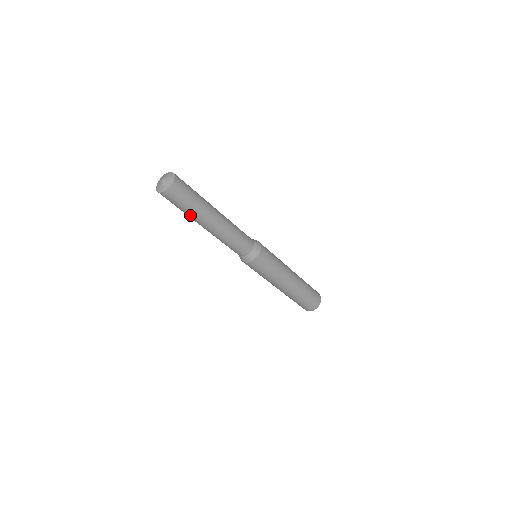
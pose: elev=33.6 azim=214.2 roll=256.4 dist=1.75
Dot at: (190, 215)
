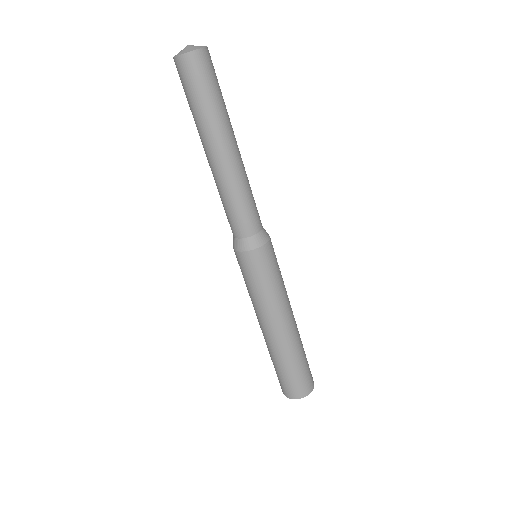
Dot at: (208, 117)
